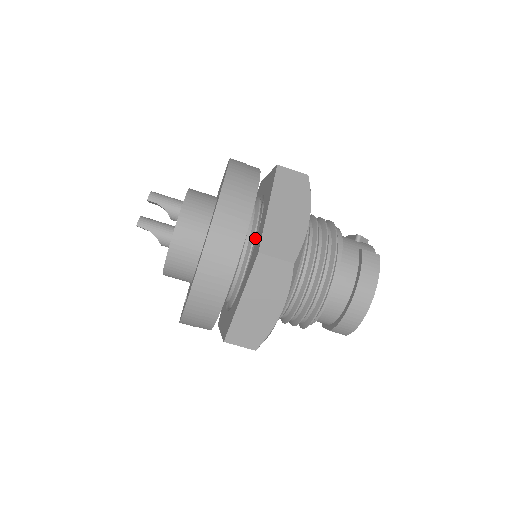
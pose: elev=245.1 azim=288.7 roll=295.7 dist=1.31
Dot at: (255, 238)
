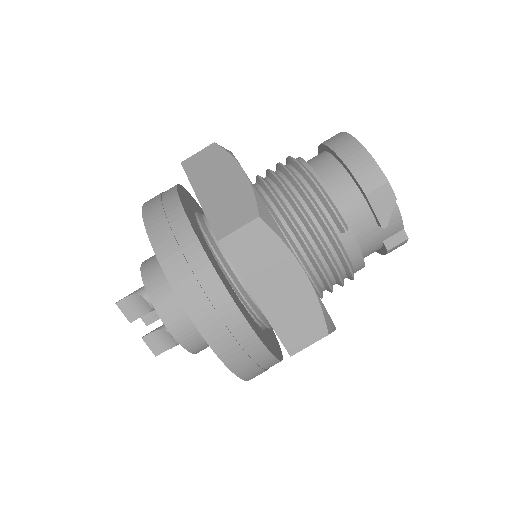
Dot at: occluded
